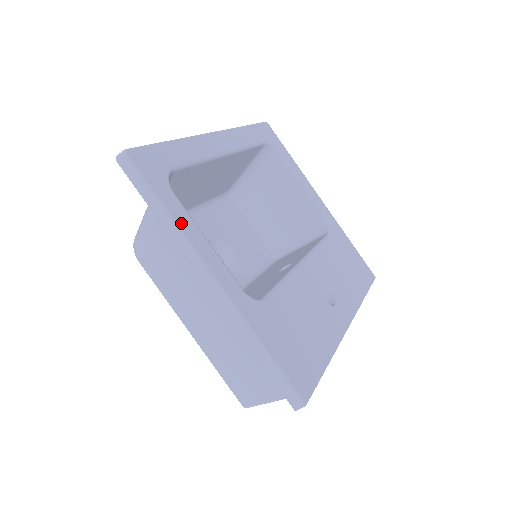
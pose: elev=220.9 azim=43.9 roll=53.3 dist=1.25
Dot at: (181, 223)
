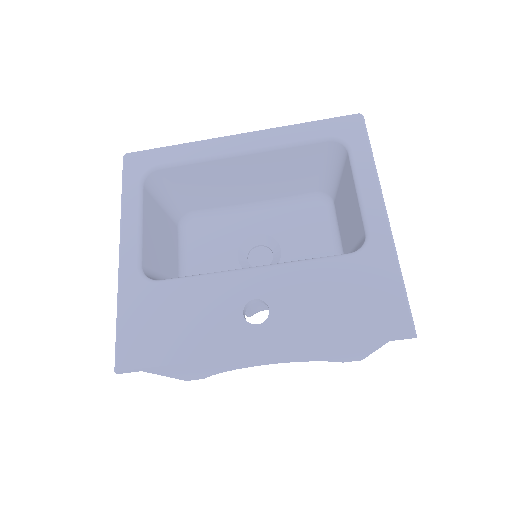
Dot at: (126, 207)
